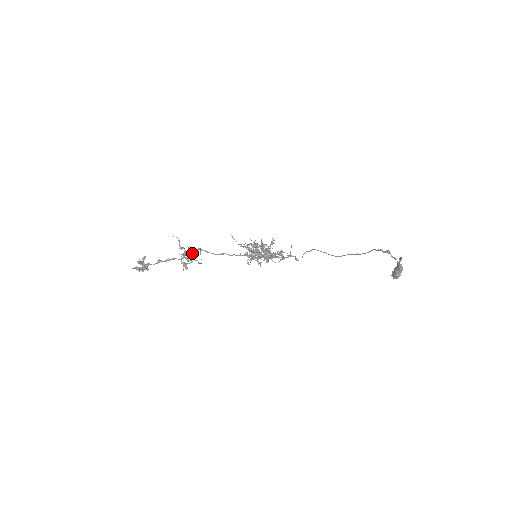
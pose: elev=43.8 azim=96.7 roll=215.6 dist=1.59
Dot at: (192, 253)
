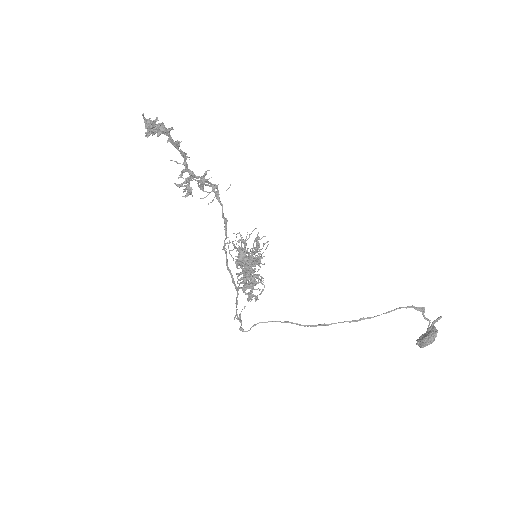
Dot at: occluded
